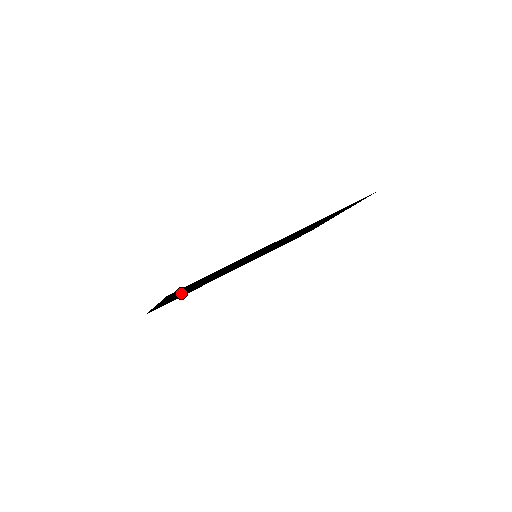
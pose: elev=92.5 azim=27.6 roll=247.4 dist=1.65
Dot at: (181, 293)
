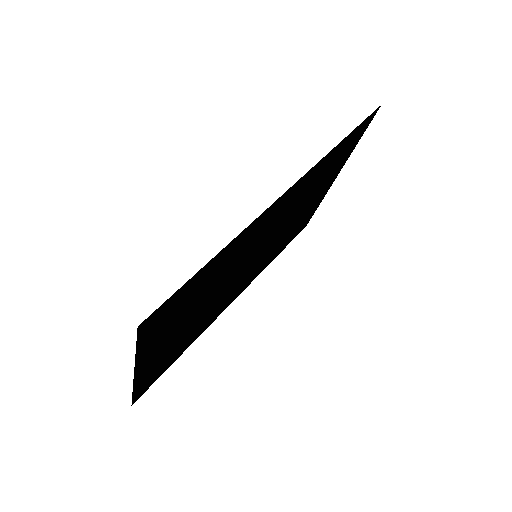
Dot at: (169, 342)
